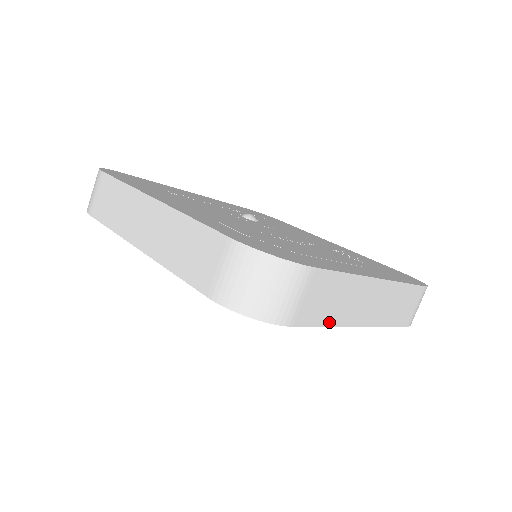
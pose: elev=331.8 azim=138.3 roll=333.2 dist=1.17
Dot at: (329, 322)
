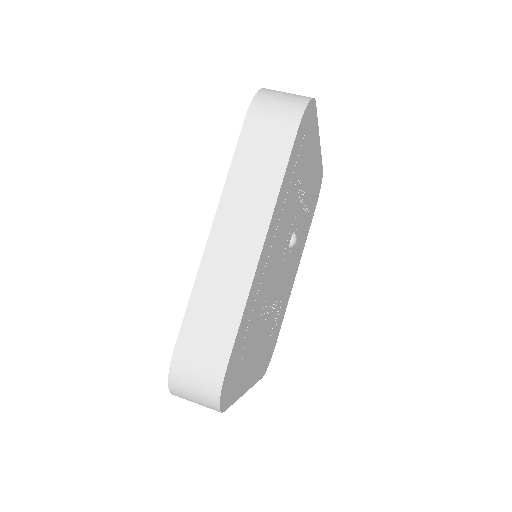
Dot at: occluded
